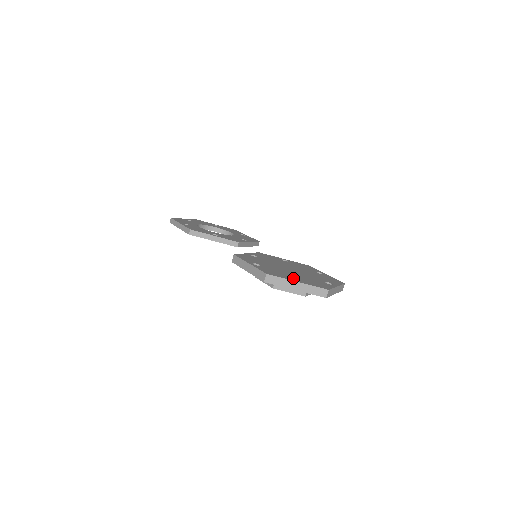
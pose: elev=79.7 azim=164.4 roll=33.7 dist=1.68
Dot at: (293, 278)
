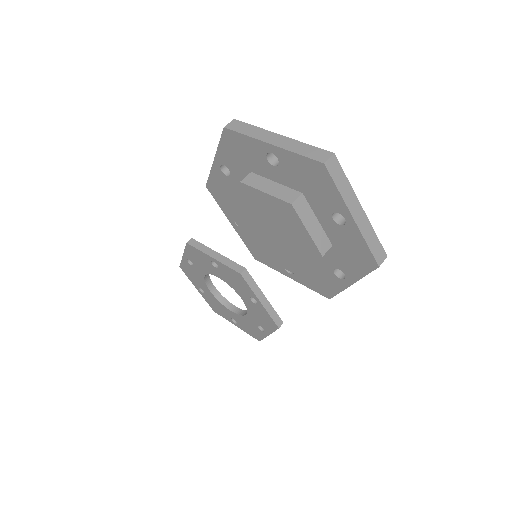
Dot at: occluded
